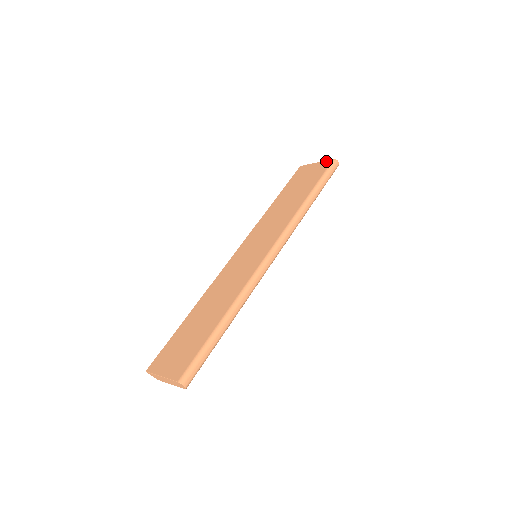
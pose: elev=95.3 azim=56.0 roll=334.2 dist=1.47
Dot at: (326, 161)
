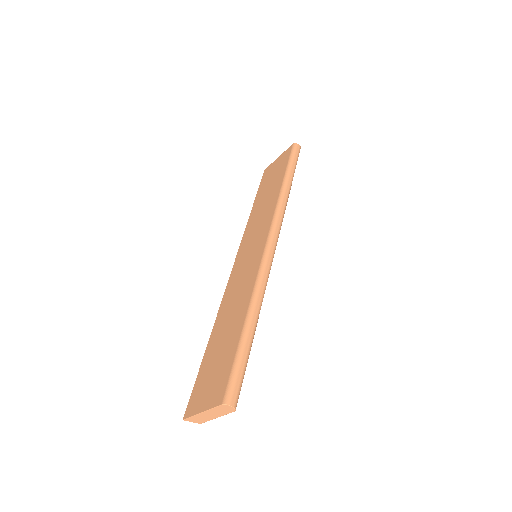
Dot at: (287, 150)
